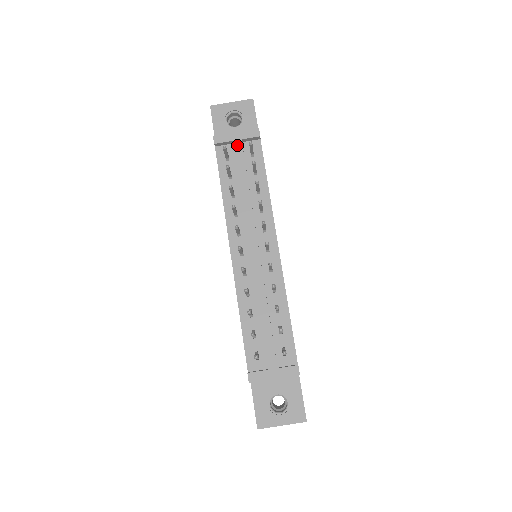
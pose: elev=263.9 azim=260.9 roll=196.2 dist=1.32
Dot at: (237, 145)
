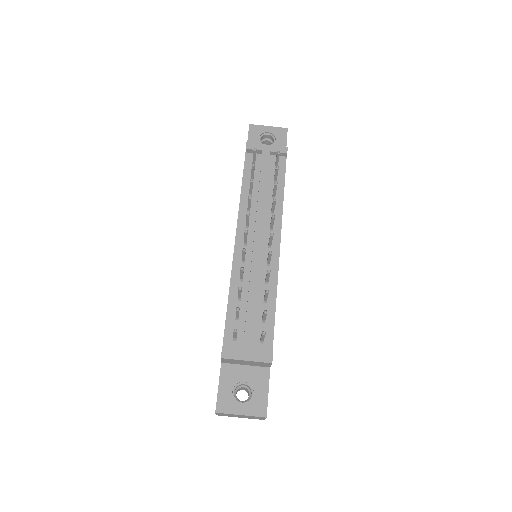
Dot at: (265, 155)
